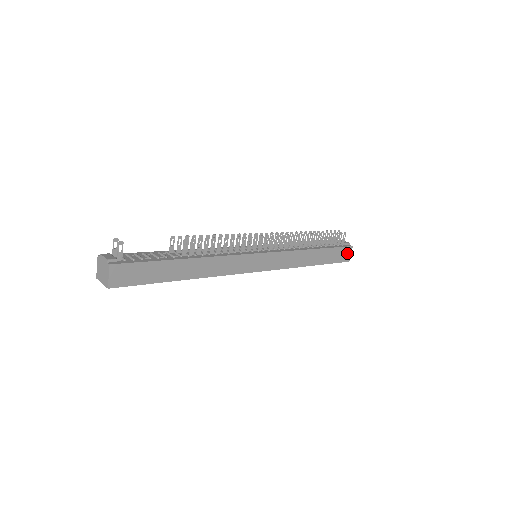
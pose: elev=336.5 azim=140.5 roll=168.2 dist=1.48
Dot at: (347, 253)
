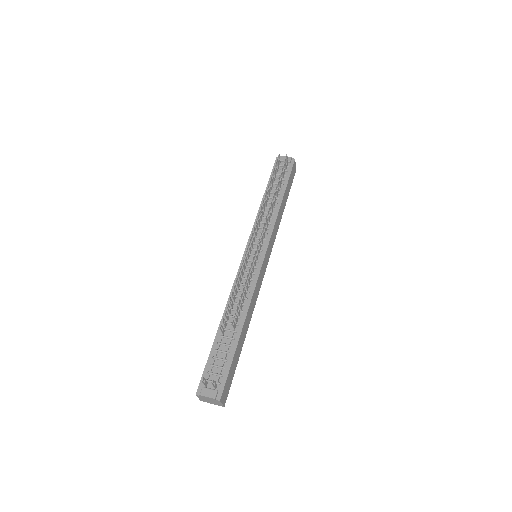
Dot at: (294, 168)
